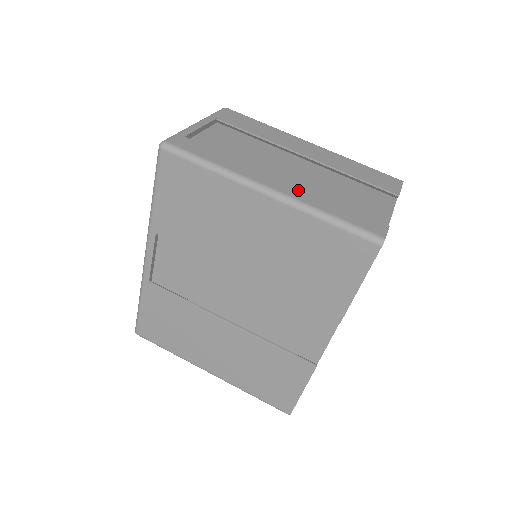
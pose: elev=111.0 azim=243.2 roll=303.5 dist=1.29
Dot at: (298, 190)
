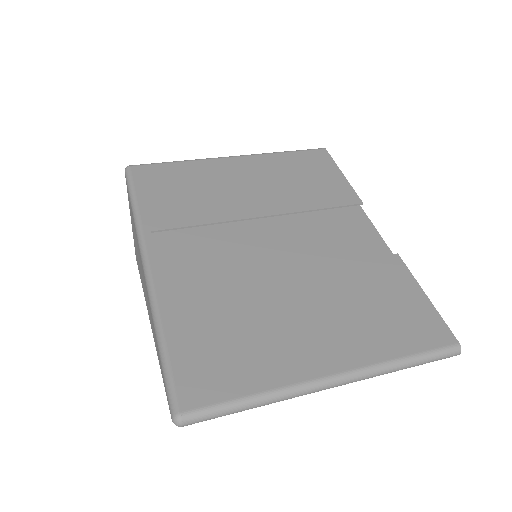
Dot at: occluded
